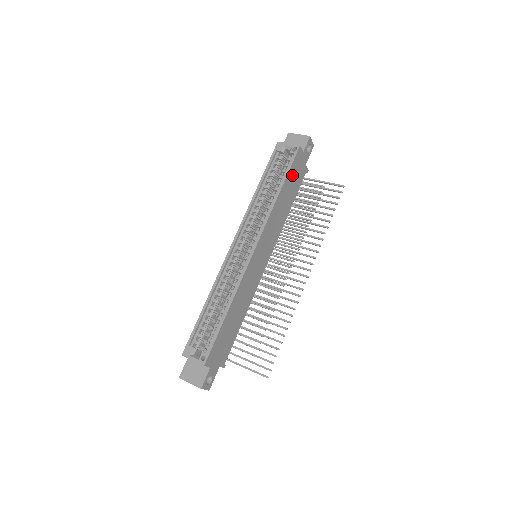
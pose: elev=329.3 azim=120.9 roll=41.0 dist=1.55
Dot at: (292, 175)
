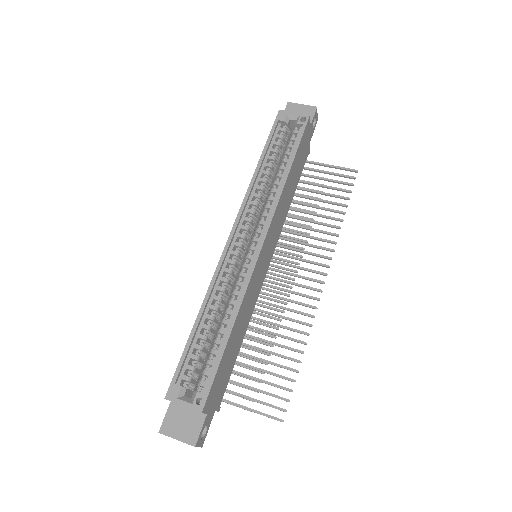
Dot at: (300, 152)
